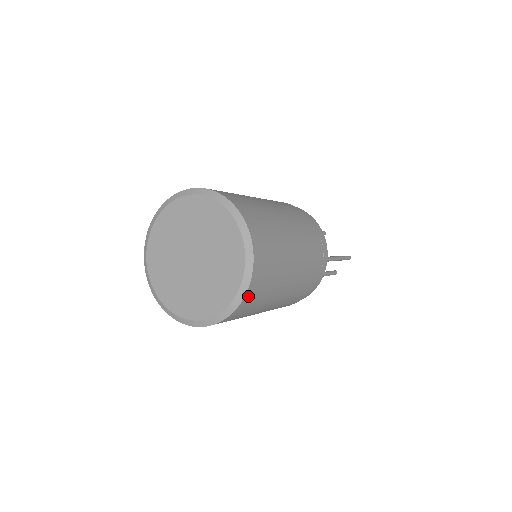
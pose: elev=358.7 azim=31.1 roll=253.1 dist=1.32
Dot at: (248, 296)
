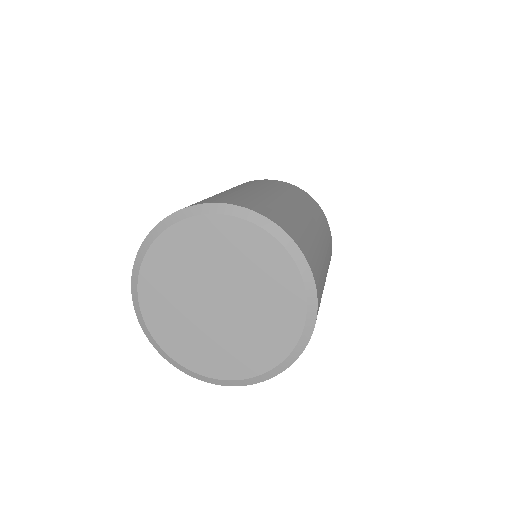
Dot at: occluded
